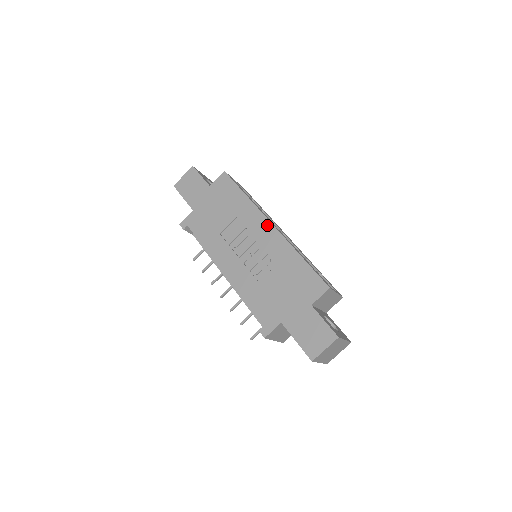
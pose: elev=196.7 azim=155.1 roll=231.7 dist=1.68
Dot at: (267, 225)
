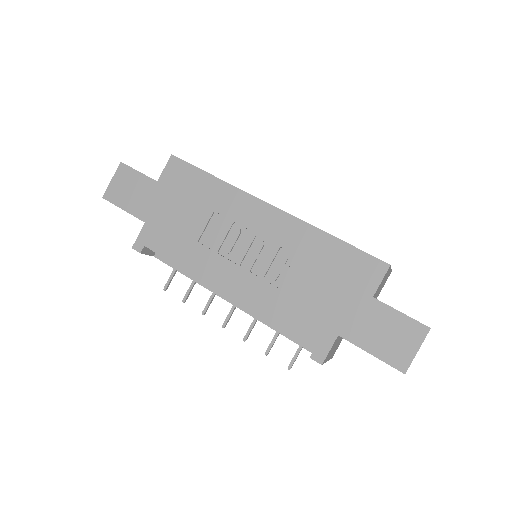
Dot at: (264, 208)
